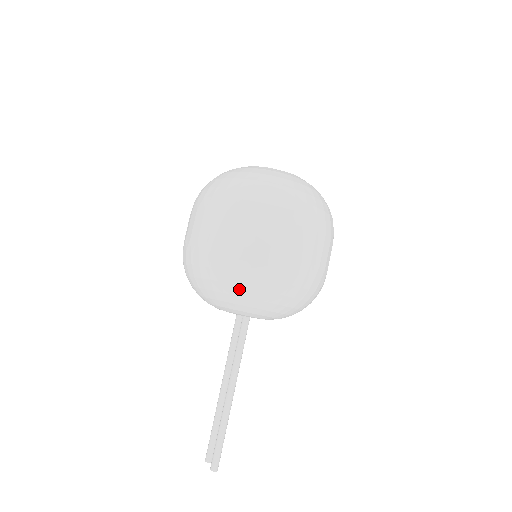
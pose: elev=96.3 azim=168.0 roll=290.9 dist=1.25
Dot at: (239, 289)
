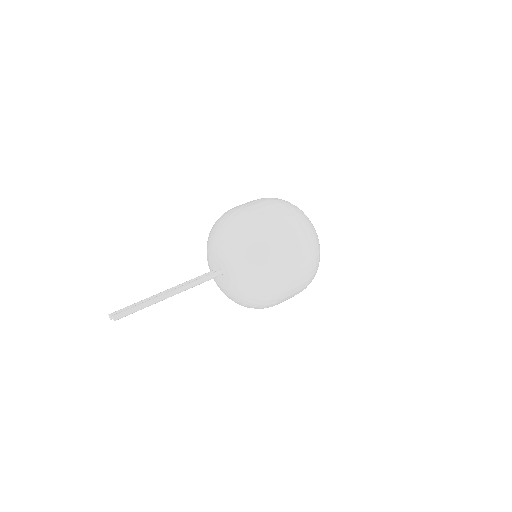
Dot at: (245, 243)
